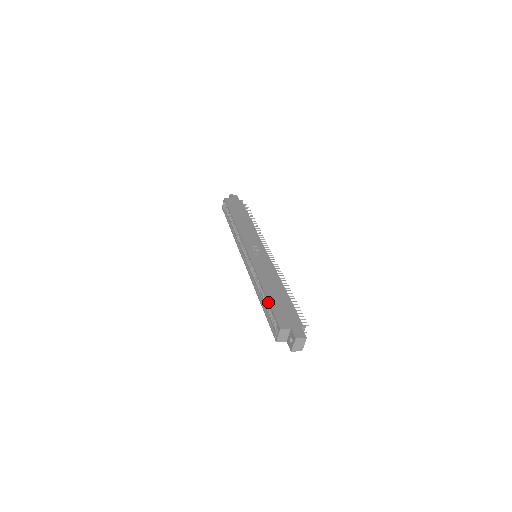
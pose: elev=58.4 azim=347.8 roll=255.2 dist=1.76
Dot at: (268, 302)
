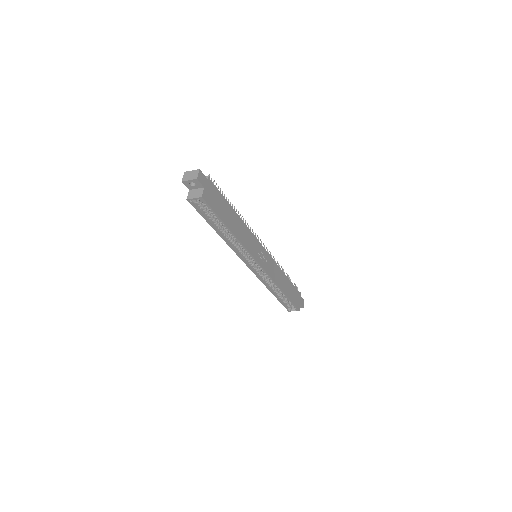
Dot at: (289, 300)
